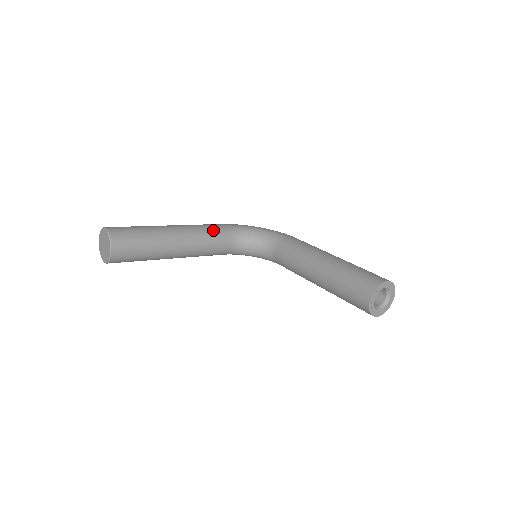
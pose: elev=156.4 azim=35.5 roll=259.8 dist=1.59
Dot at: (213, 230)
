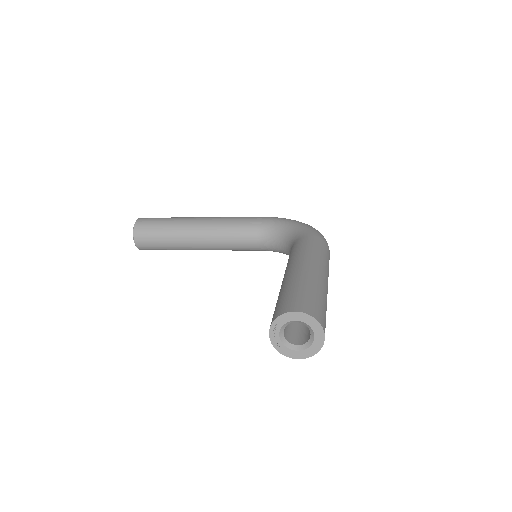
Dot at: (239, 223)
